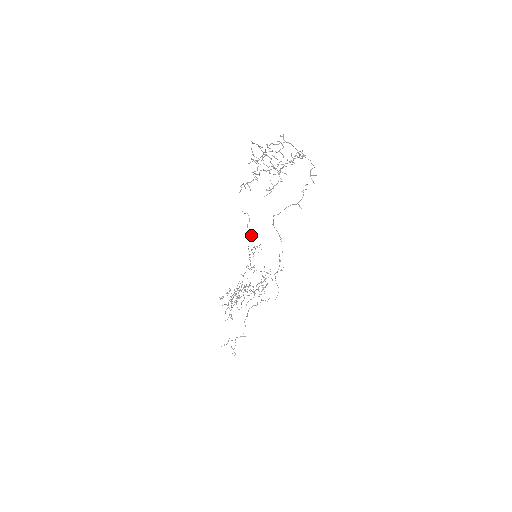
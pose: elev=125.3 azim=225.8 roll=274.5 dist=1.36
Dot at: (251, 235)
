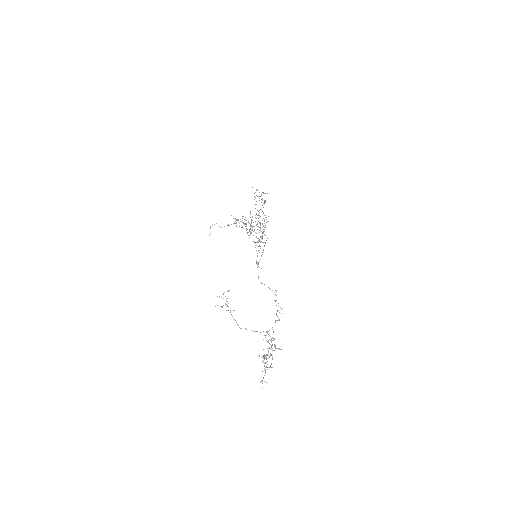
Dot at: (227, 225)
